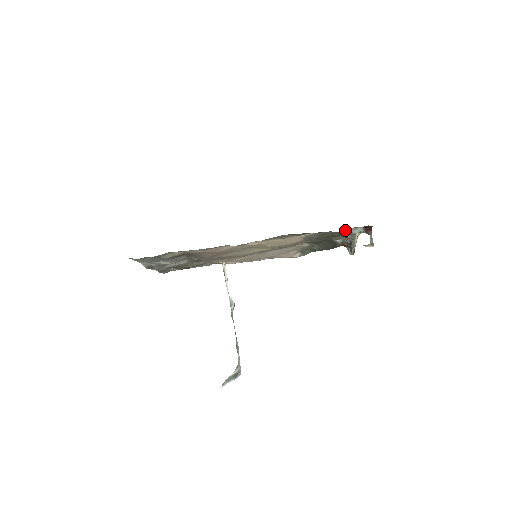
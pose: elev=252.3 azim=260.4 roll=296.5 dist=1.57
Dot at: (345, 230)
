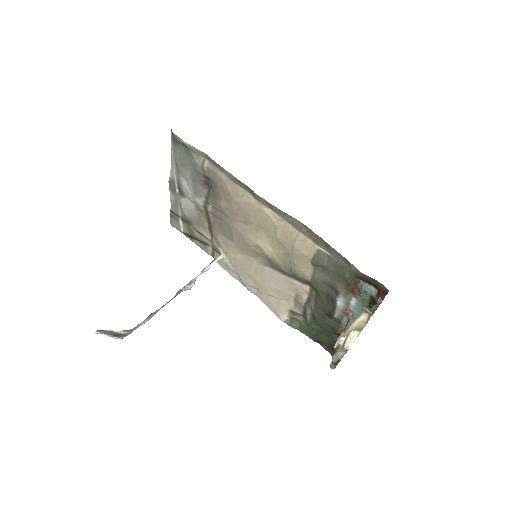
Dot at: (358, 280)
